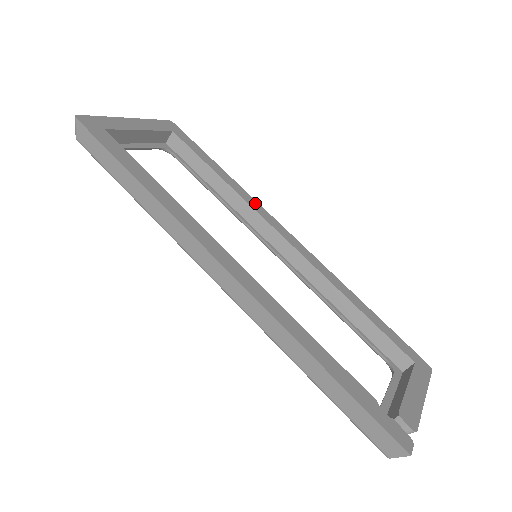
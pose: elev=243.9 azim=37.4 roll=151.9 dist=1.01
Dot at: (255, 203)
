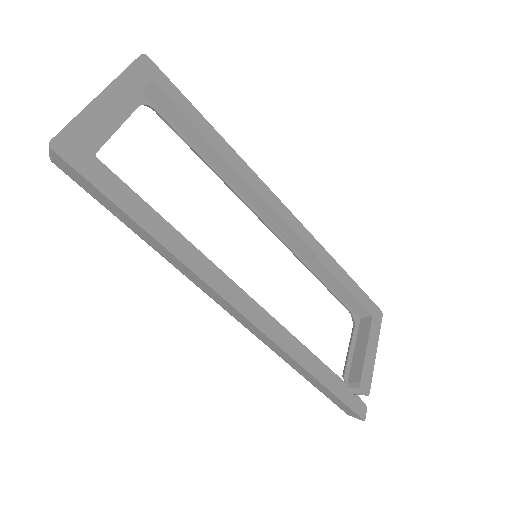
Dot at: (250, 173)
